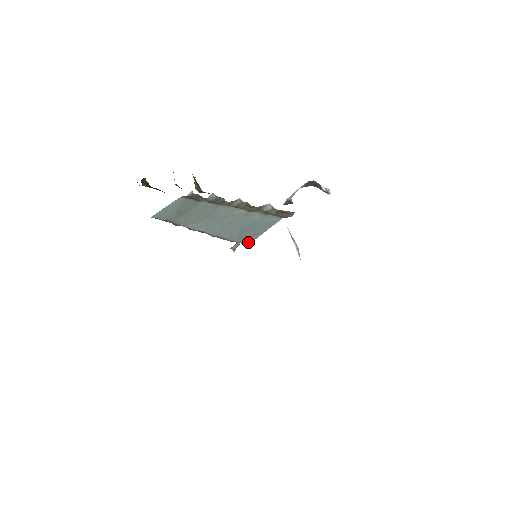
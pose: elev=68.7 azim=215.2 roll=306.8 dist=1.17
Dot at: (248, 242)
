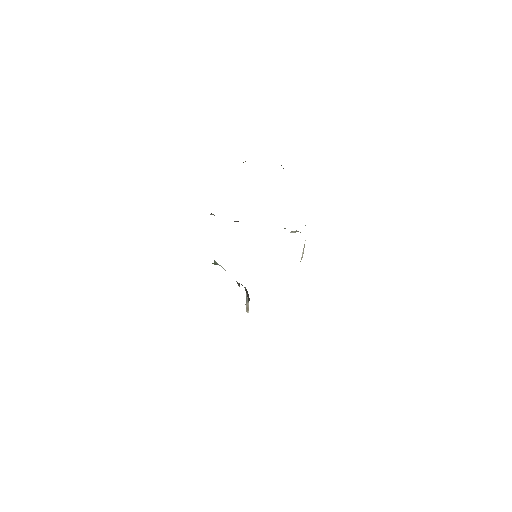
Dot at: occluded
